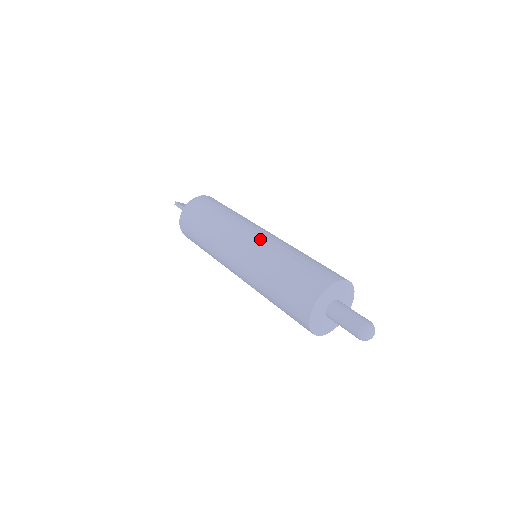
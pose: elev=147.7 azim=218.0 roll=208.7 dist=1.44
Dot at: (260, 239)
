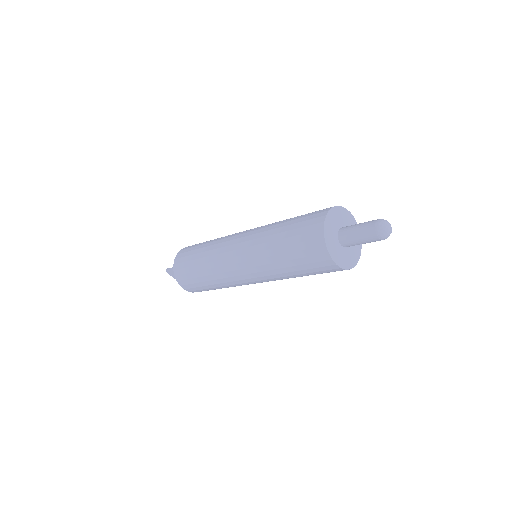
Dot at: occluded
